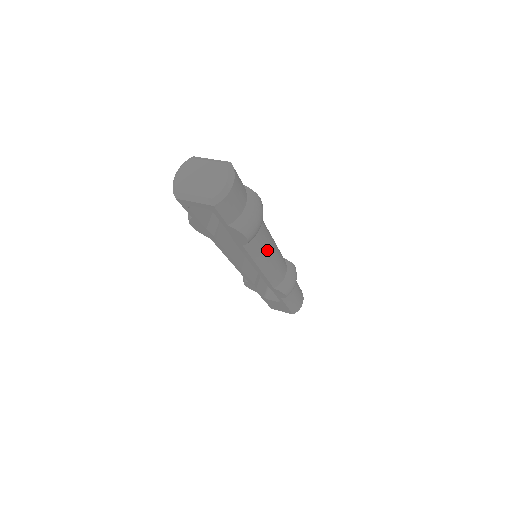
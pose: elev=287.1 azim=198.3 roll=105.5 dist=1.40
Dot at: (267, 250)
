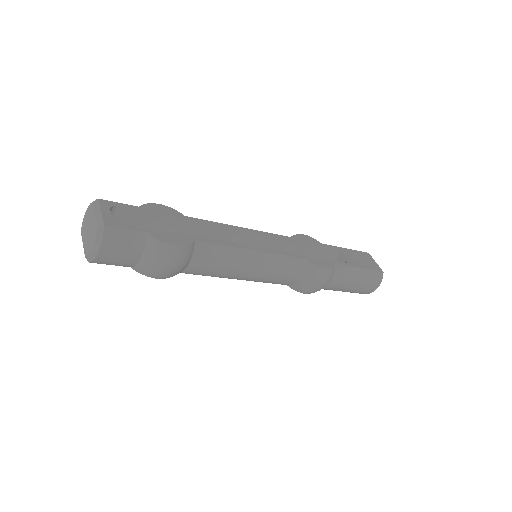
Dot at: (228, 272)
